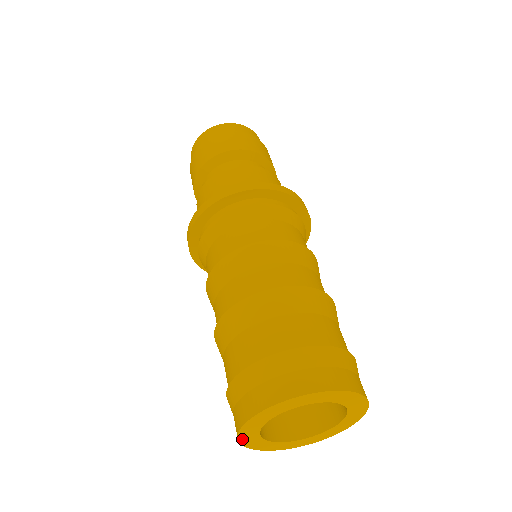
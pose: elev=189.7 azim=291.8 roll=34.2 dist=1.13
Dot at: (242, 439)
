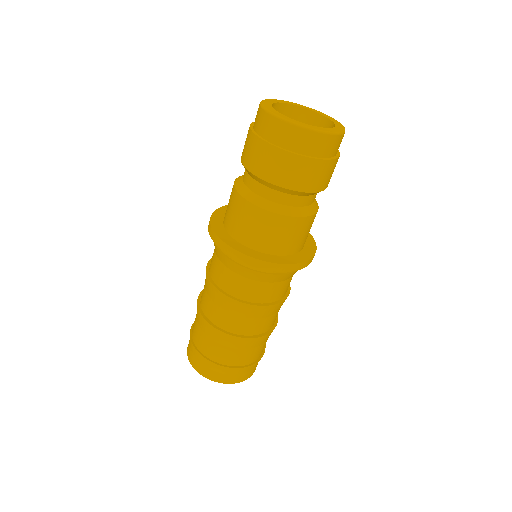
Dot at: occluded
